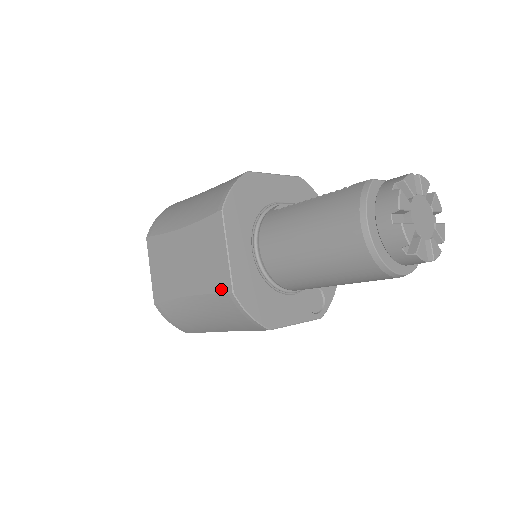
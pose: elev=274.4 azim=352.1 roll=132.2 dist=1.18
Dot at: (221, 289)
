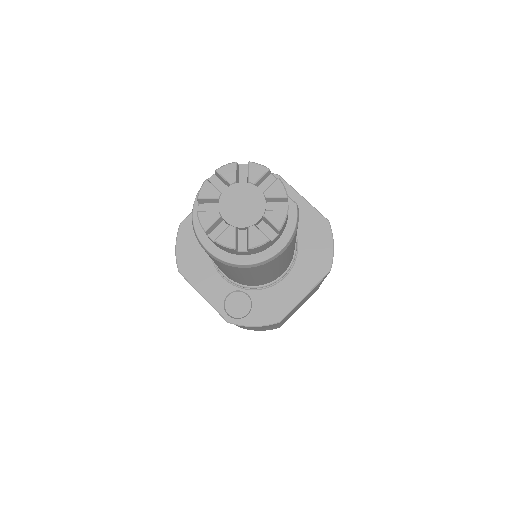
Dot at: occluded
